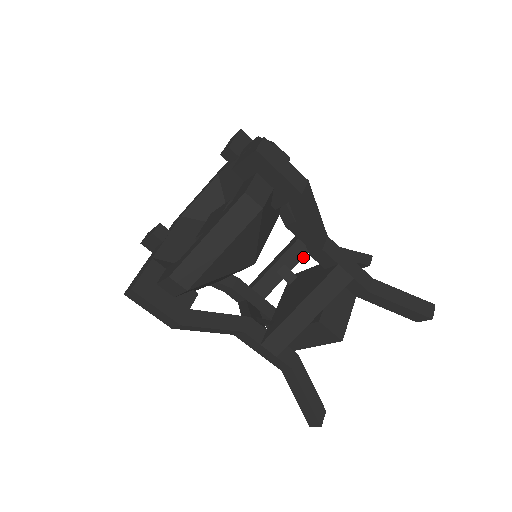
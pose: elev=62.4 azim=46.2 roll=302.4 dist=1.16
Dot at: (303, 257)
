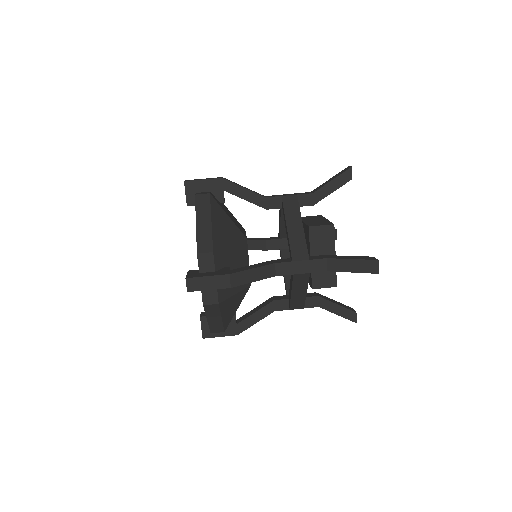
Dot at: occluded
